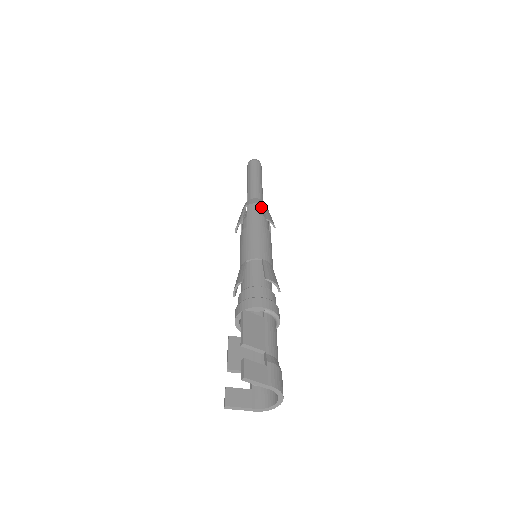
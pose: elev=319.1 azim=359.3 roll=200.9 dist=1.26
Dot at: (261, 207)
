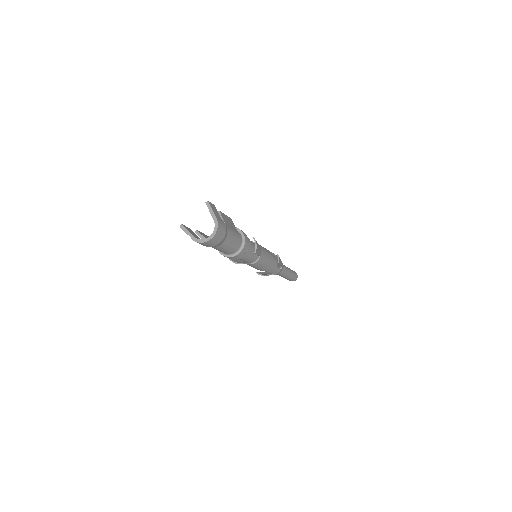
Dot at: occluded
